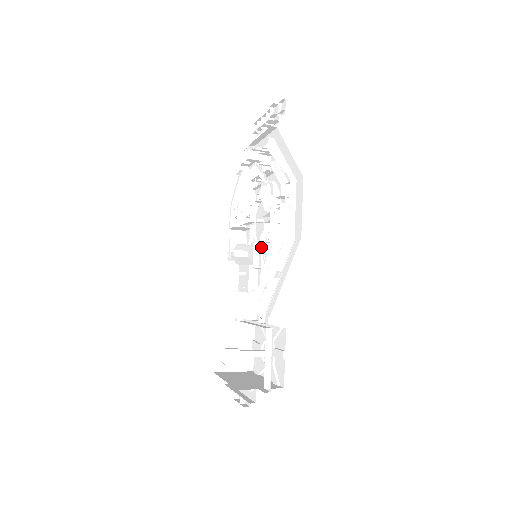
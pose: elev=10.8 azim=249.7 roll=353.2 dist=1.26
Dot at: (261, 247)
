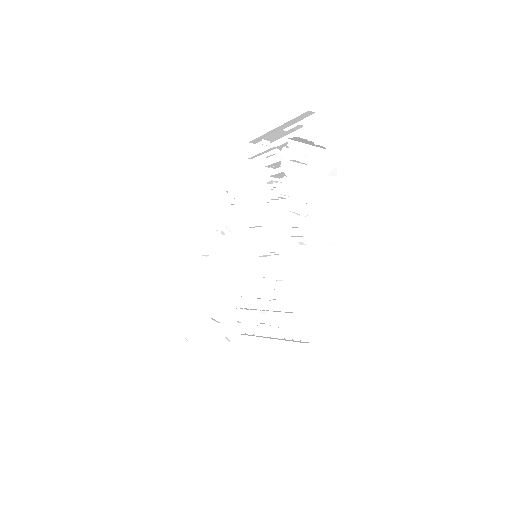
Dot at: (266, 256)
